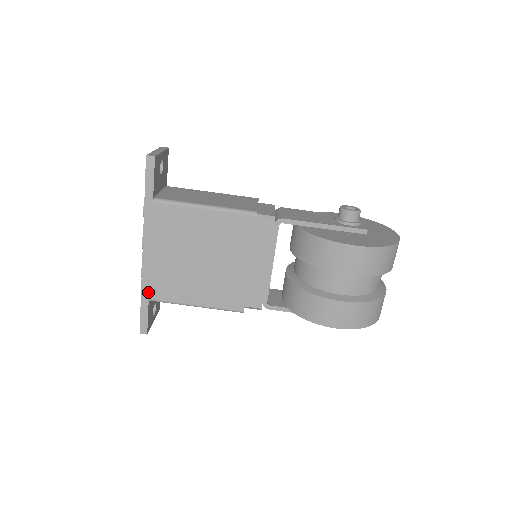
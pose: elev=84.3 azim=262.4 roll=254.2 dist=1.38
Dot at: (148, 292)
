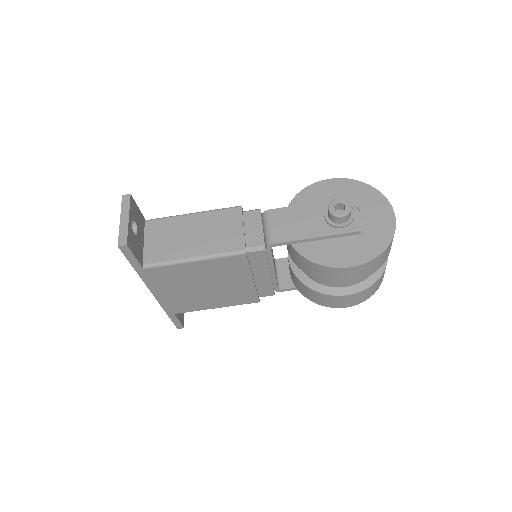
Dot at: (171, 311)
